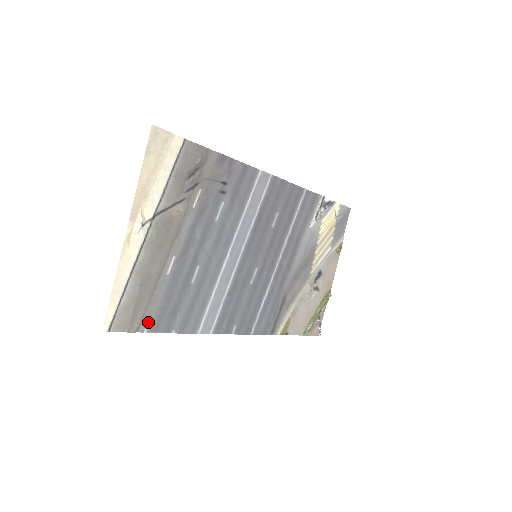
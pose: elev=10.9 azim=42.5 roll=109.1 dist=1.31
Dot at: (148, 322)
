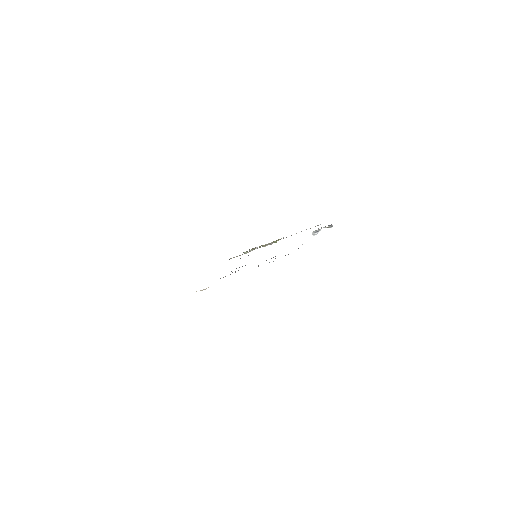
Dot at: occluded
